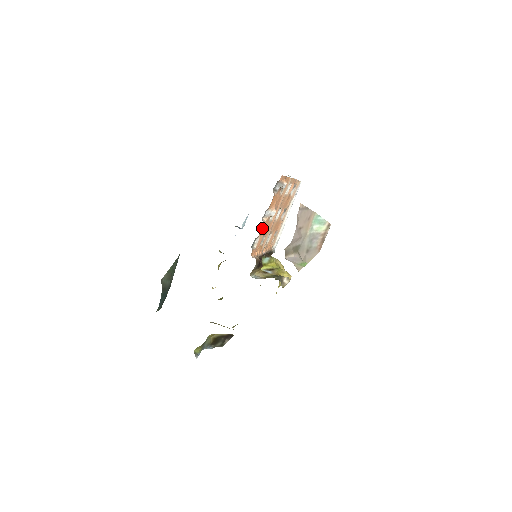
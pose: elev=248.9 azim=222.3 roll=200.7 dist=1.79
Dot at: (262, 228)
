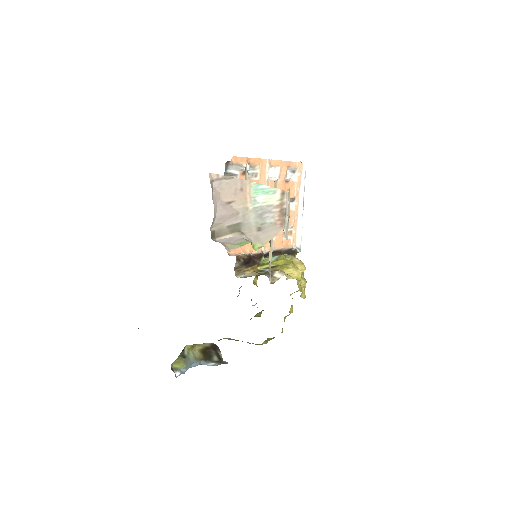
Dot at: occluded
